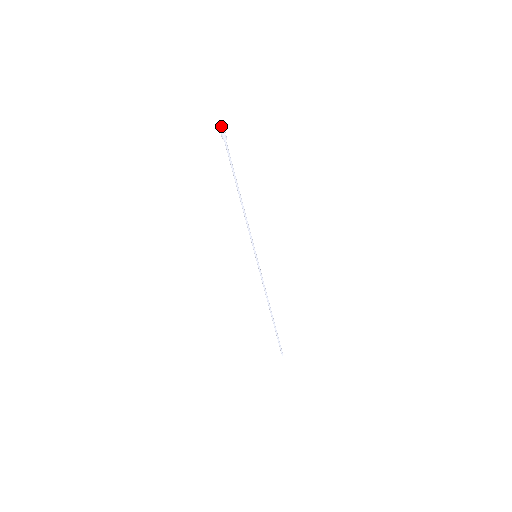
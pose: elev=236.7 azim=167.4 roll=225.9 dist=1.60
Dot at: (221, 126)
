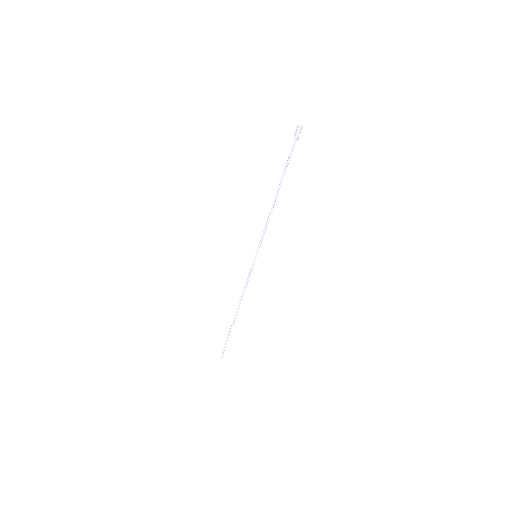
Dot at: (300, 126)
